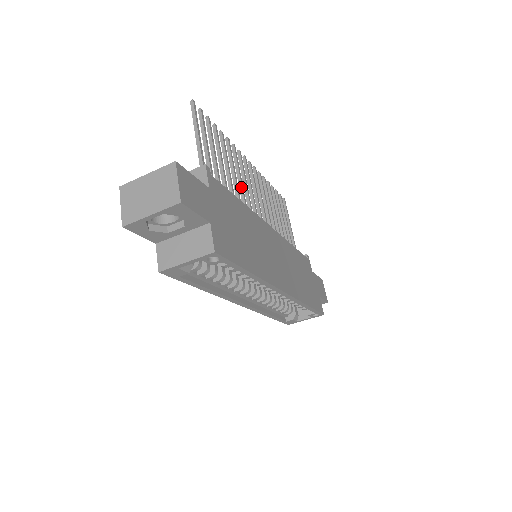
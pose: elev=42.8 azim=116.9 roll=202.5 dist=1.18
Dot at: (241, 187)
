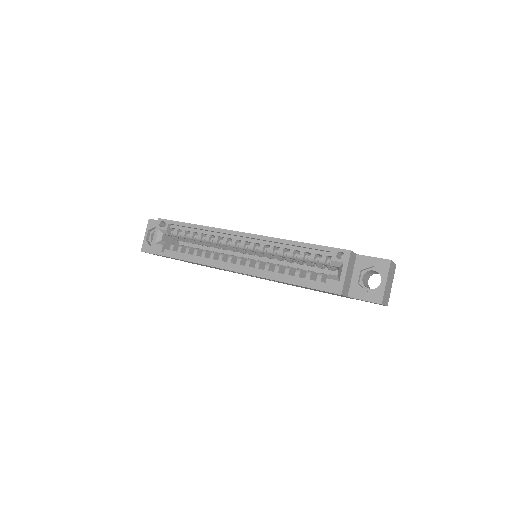
Dot at: occluded
